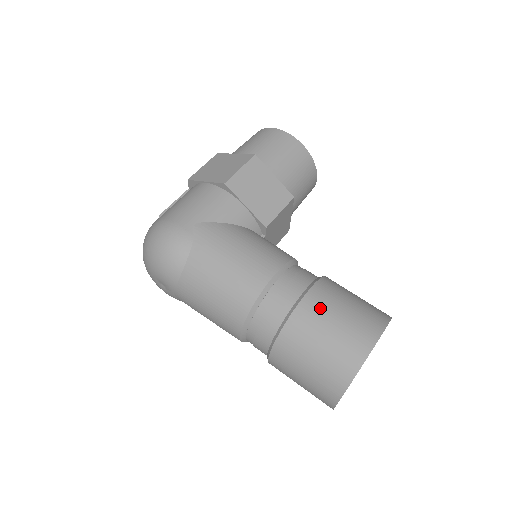
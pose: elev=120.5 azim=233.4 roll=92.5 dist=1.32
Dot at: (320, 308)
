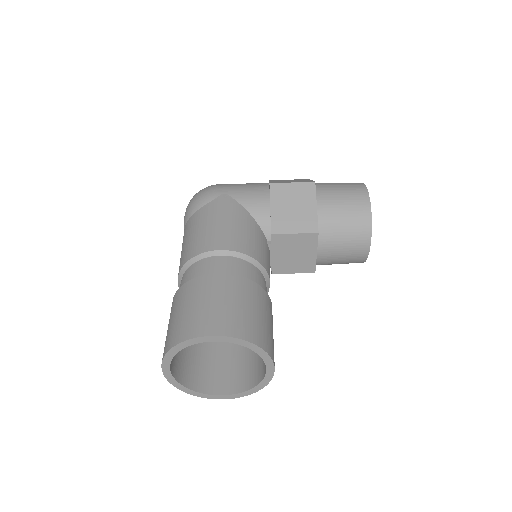
Dot at: (215, 287)
